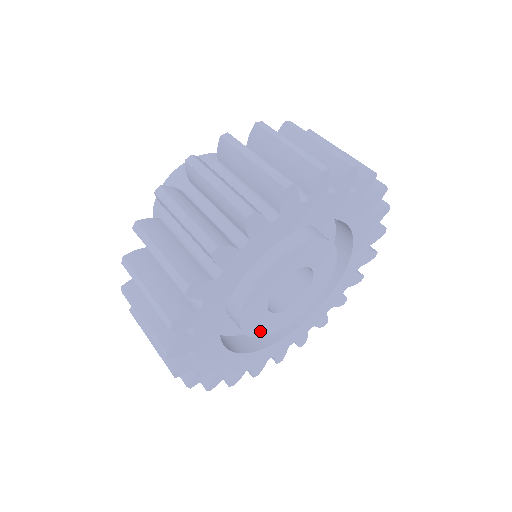
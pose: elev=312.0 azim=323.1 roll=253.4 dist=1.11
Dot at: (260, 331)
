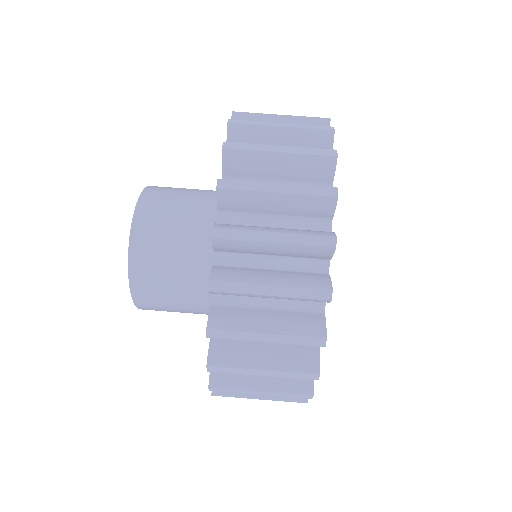
Dot at: occluded
